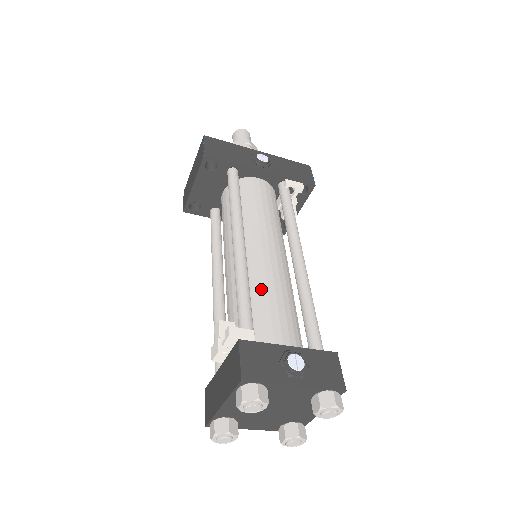
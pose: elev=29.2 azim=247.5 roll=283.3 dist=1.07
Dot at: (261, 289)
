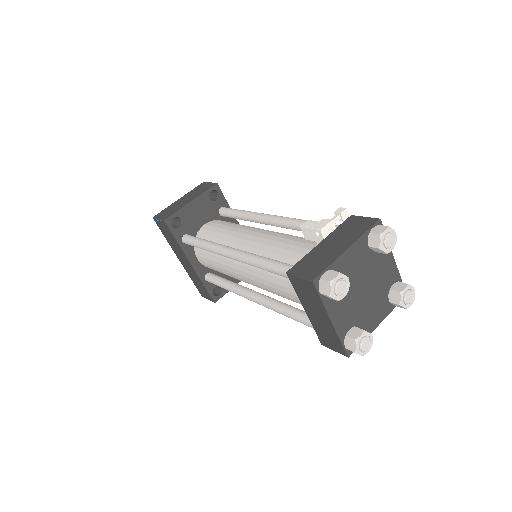
Dot at: occluded
